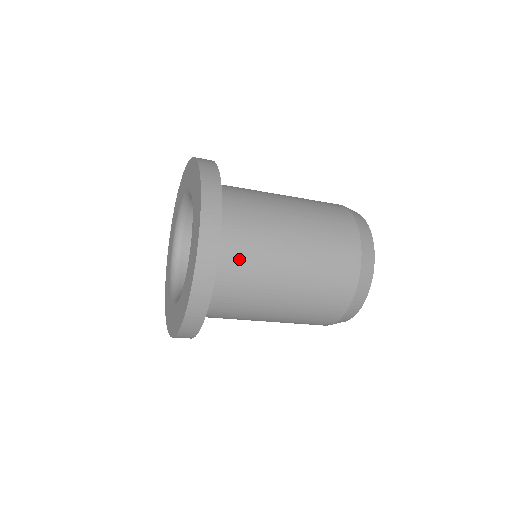
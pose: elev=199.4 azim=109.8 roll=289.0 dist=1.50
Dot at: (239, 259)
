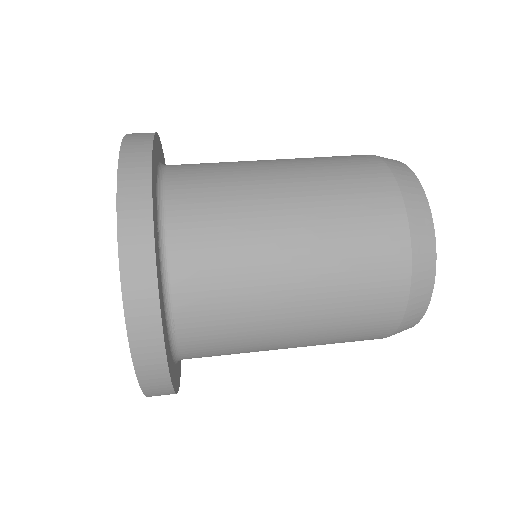
Dot at: (206, 288)
